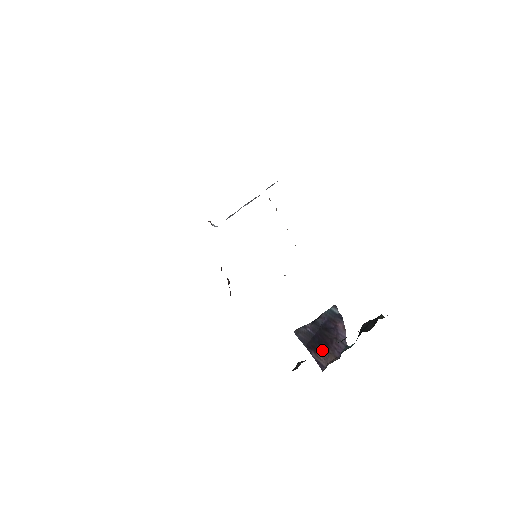
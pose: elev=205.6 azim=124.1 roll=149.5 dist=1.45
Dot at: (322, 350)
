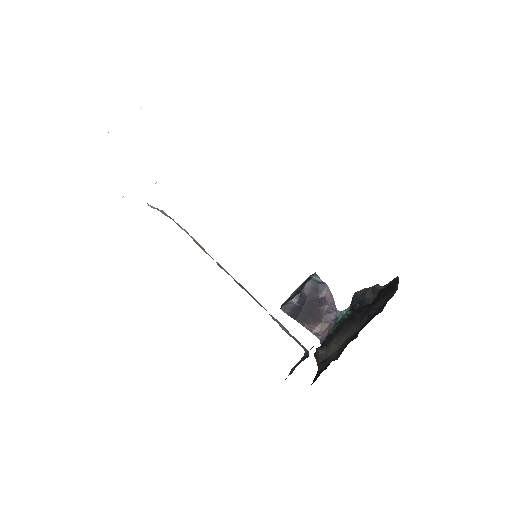
Dot at: (314, 320)
